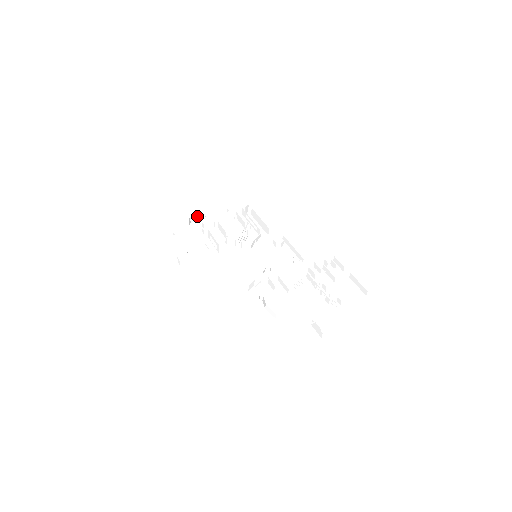
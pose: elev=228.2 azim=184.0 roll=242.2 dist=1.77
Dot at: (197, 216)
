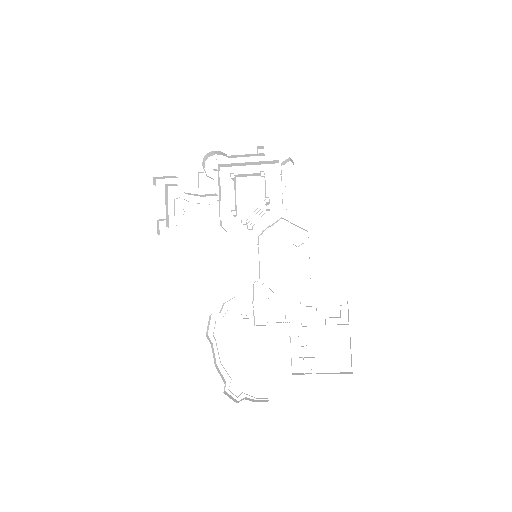
Dot at: (218, 151)
